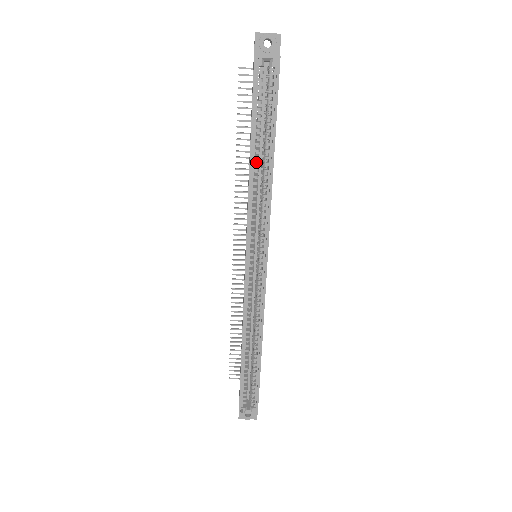
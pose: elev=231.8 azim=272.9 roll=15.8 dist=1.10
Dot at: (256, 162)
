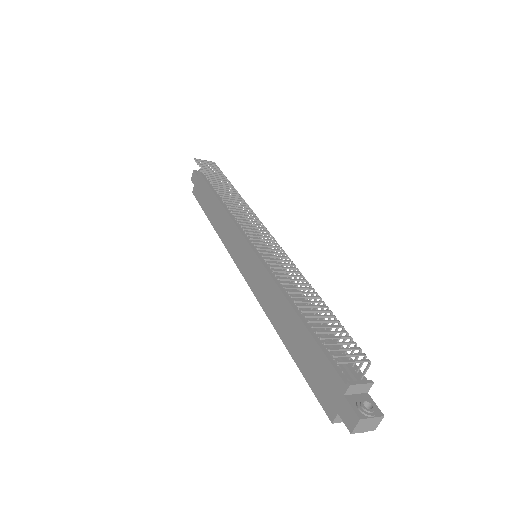
Dot at: occluded
